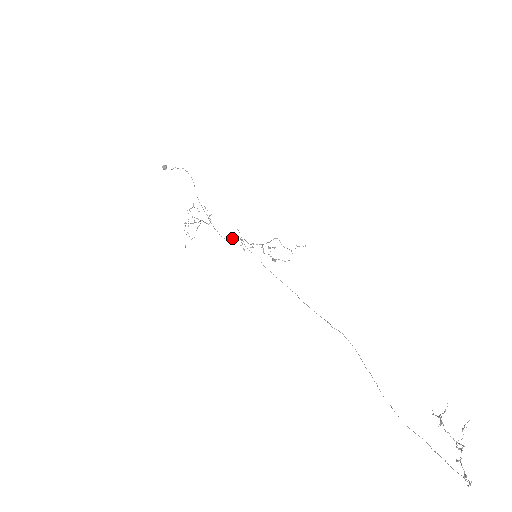
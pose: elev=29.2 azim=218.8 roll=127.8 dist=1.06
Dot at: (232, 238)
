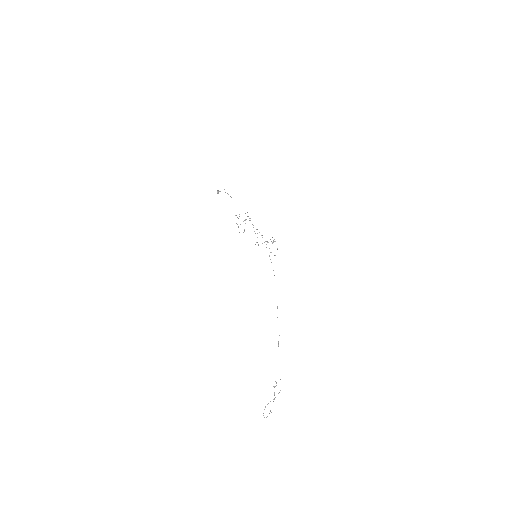
Dot at: occluded
